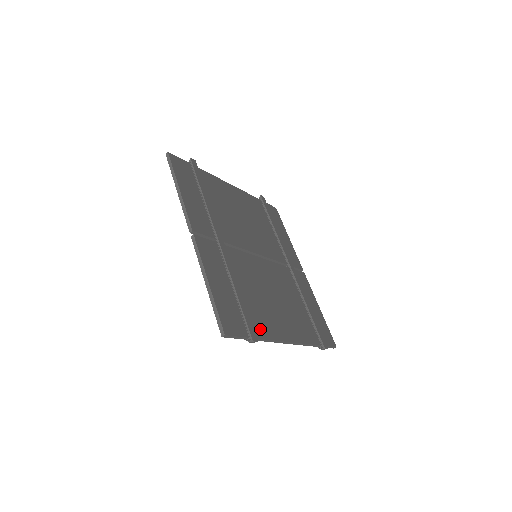
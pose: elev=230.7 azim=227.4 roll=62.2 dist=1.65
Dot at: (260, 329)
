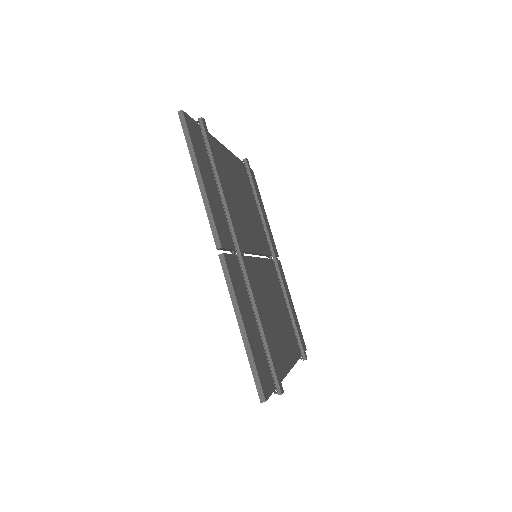
Dot at: (278, 369)
